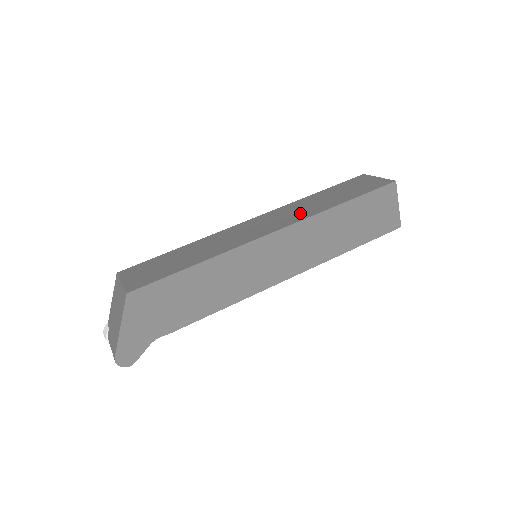
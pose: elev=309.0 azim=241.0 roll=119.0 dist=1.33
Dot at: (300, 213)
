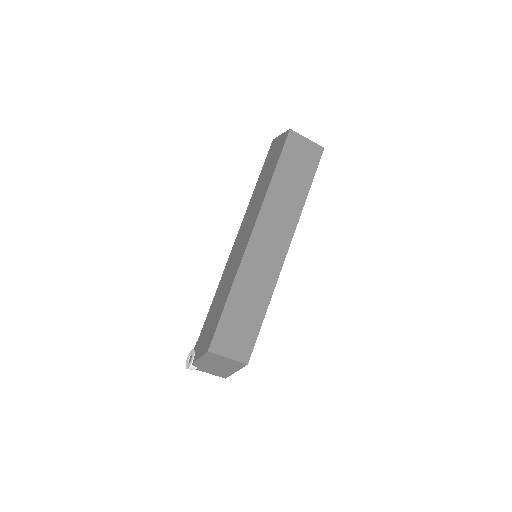
Dot at: (286, 219)
